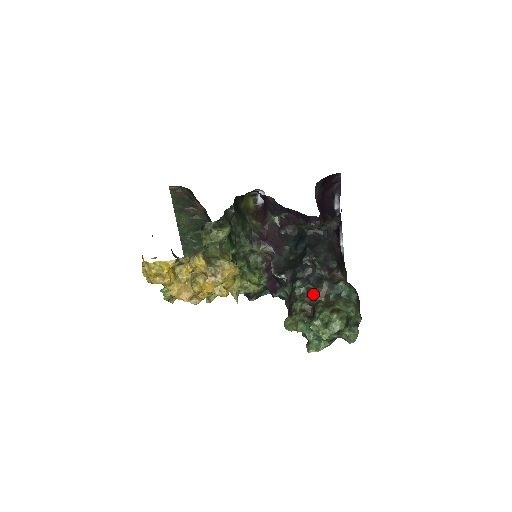
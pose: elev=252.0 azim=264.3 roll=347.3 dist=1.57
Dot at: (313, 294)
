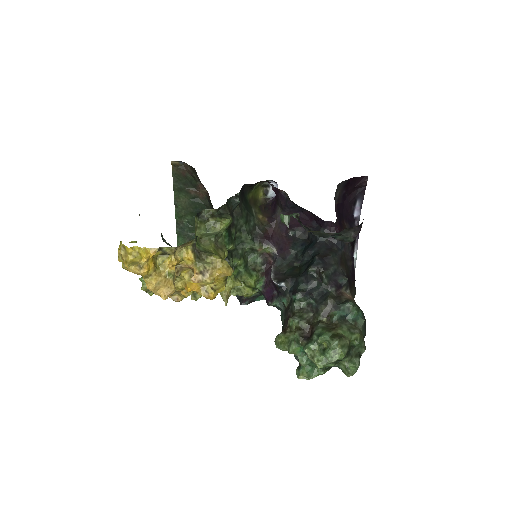
Dot at: (314, 311)
